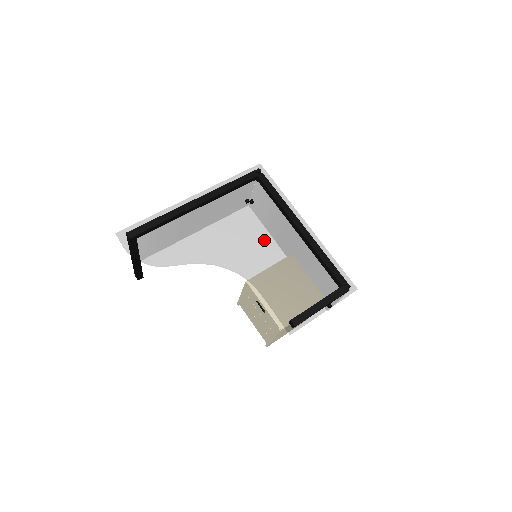
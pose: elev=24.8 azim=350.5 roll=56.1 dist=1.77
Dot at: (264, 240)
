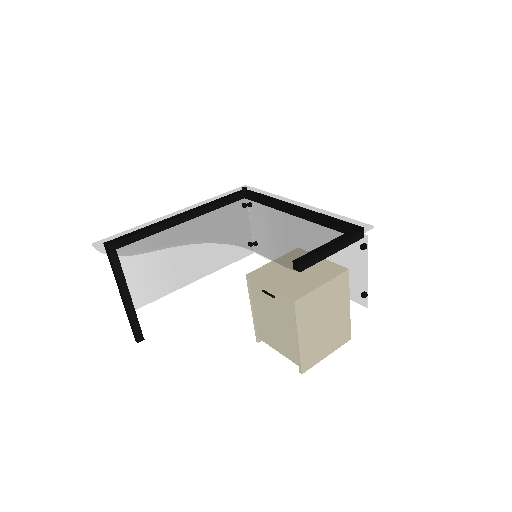
Dot at: (253, 219)
